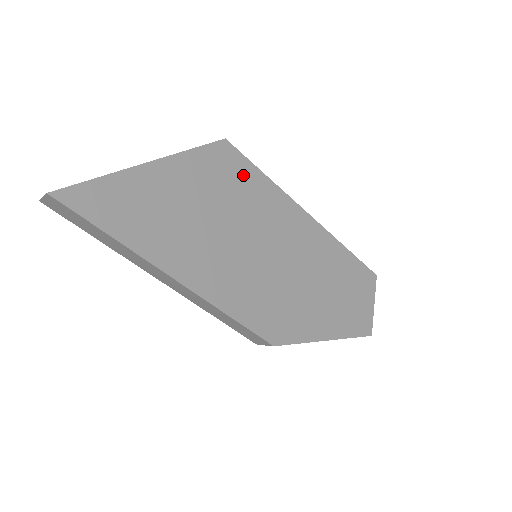
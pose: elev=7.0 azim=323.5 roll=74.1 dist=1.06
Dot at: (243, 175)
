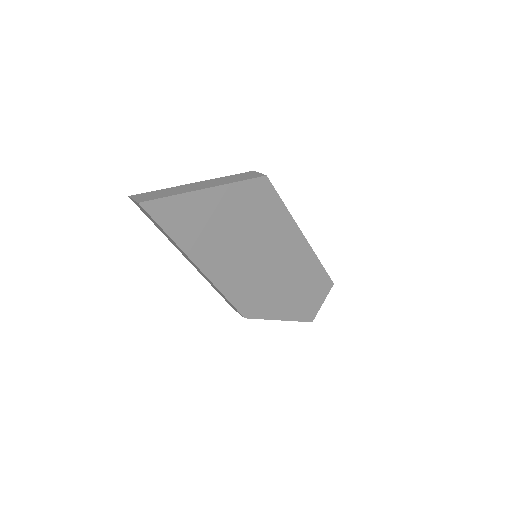
Dot at: (269, 203)
